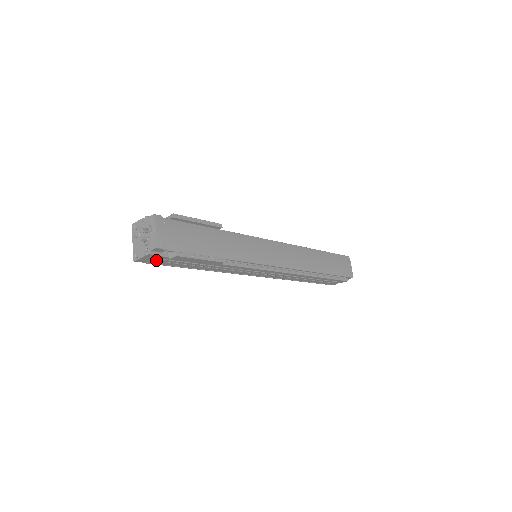
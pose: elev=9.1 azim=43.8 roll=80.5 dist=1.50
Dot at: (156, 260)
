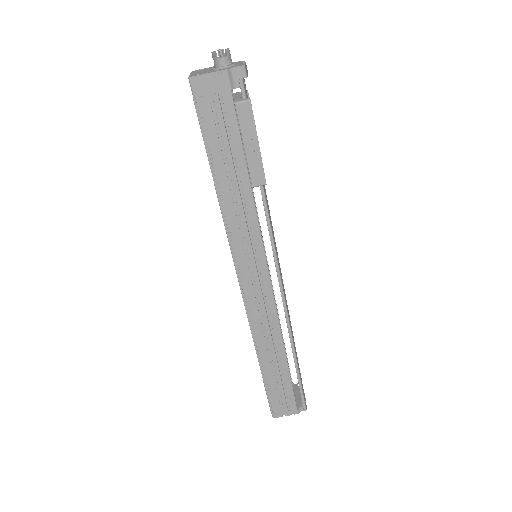
Dot at: (208, 104)
